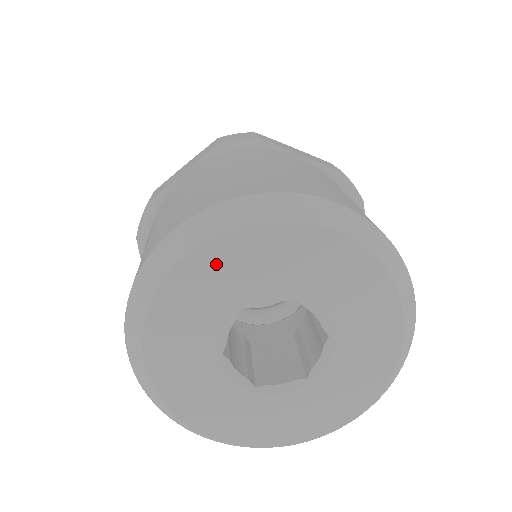
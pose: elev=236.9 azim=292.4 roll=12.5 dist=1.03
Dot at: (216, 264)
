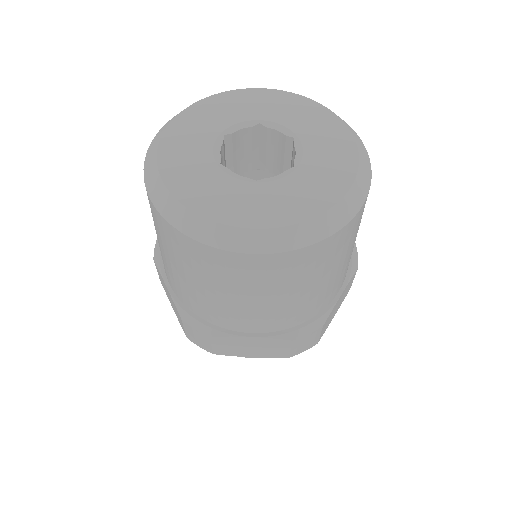
Dot at: (198, 116)
